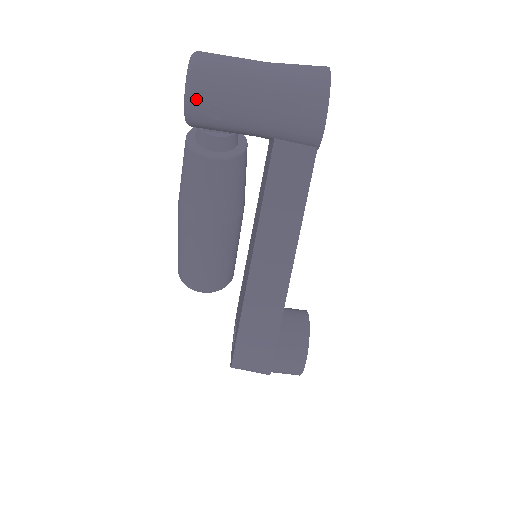
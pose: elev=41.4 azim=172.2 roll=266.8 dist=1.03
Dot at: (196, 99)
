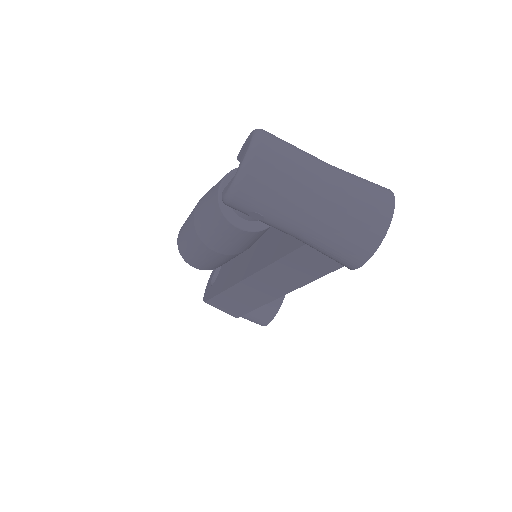
Dot at: (239, 201)
